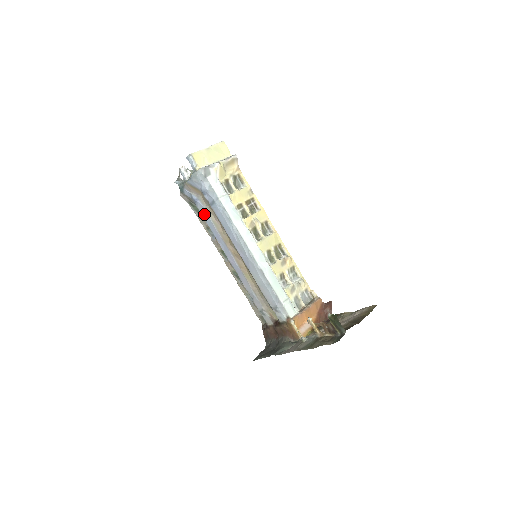
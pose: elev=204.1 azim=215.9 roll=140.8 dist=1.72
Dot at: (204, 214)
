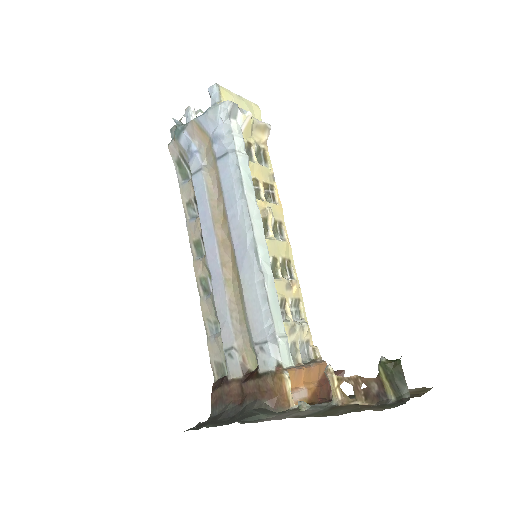
Dot at: (197, 175)
